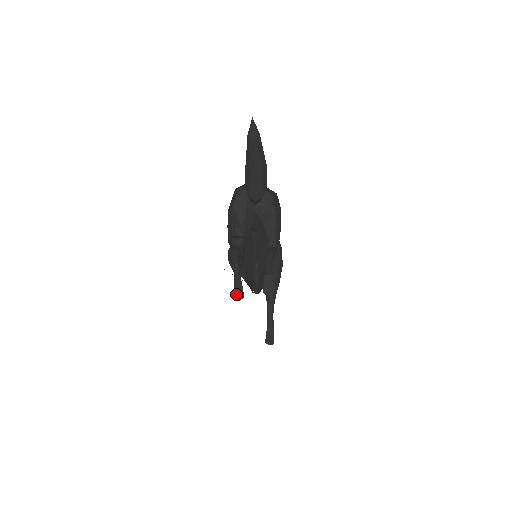
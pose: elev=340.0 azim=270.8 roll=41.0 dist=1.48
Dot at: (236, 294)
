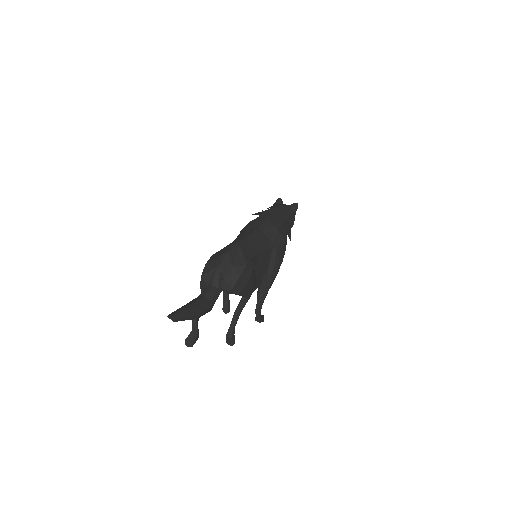
Dot at: (223, 310)
